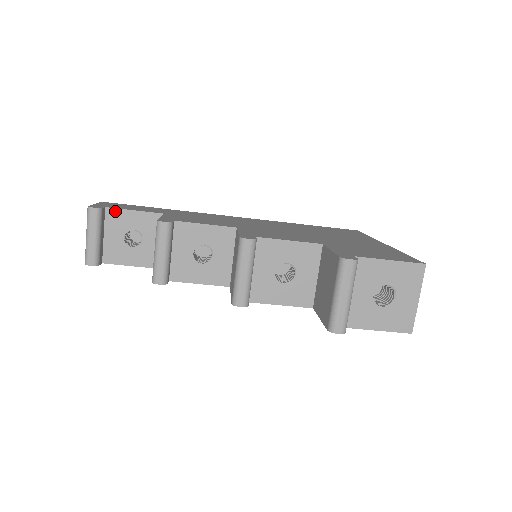
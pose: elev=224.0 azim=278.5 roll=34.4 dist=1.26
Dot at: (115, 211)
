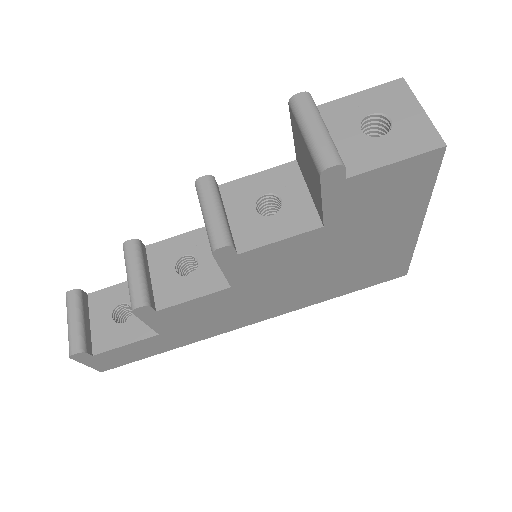
Dot at: (98, 293)
